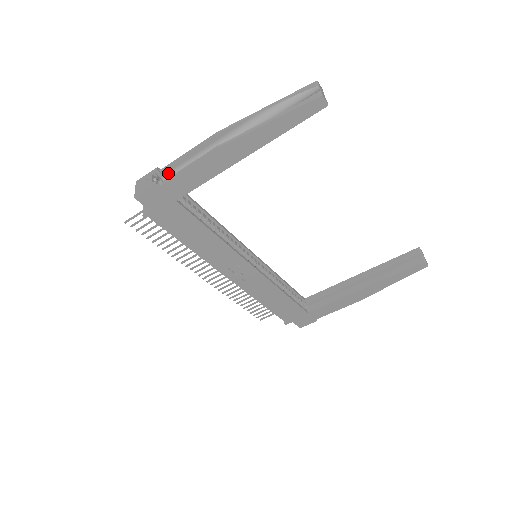
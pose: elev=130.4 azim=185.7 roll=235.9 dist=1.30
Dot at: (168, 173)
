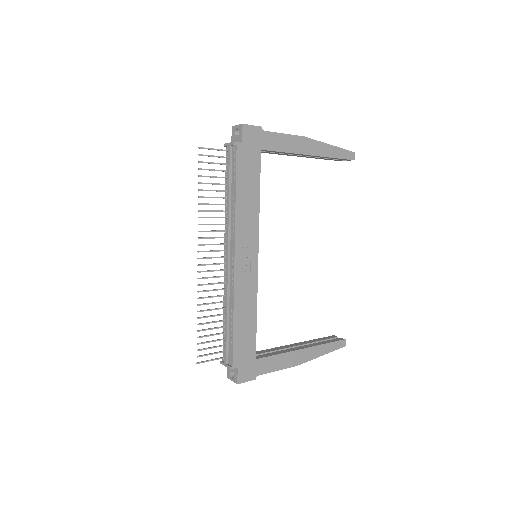
Dot at: occluded
